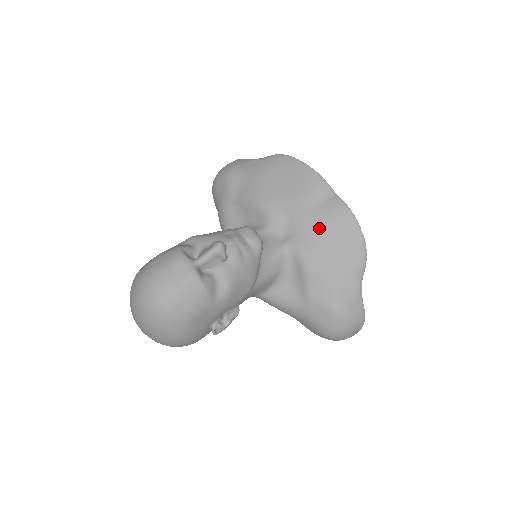
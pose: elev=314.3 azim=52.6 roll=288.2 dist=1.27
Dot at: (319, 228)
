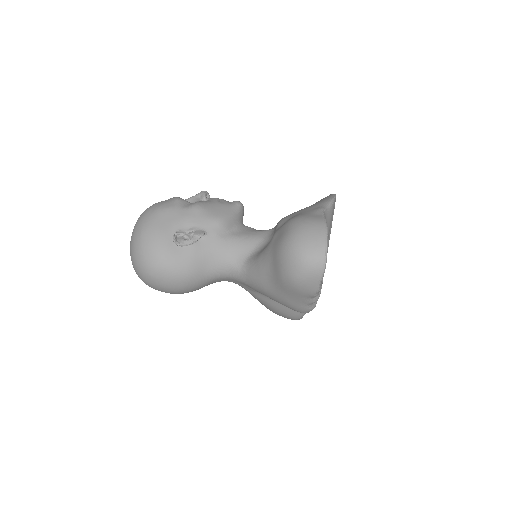
Dot at: occluded
